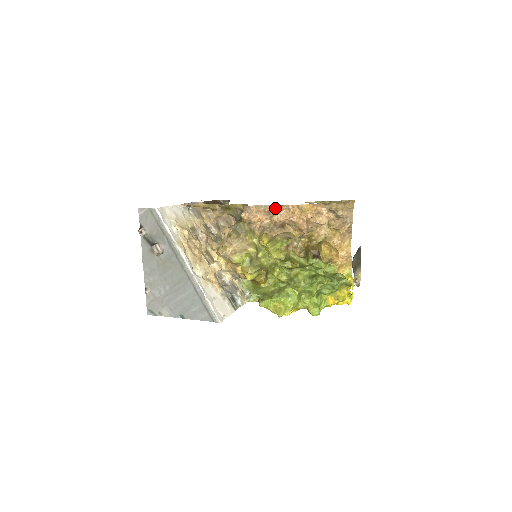
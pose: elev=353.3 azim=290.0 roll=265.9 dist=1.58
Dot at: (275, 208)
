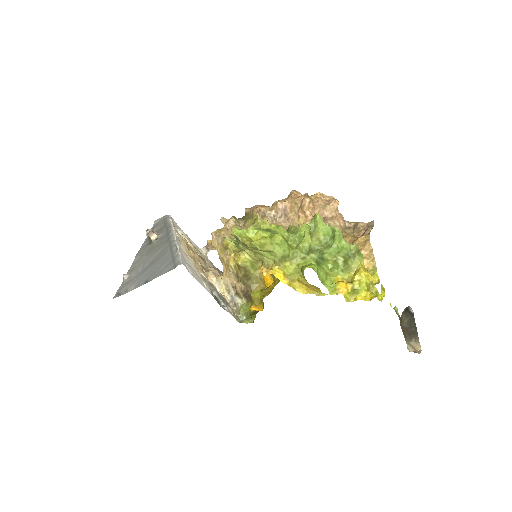
Dot at: occluded
